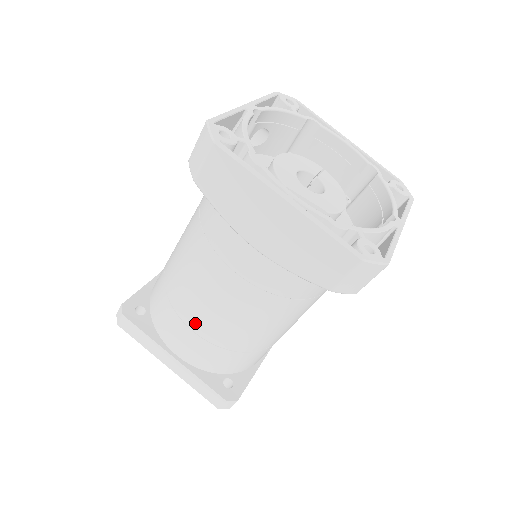
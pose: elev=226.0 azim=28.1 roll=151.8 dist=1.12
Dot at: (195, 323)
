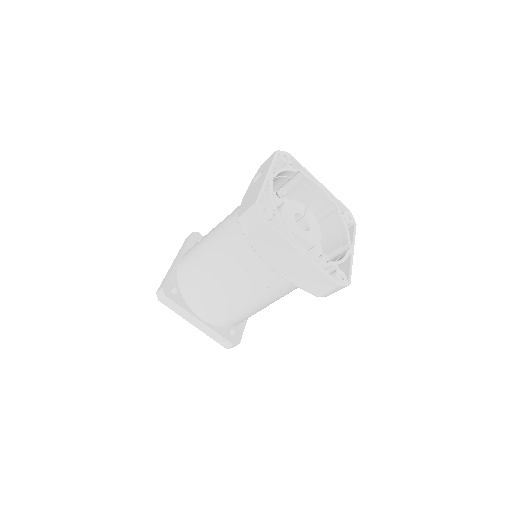
Dot at: (221, 303)
